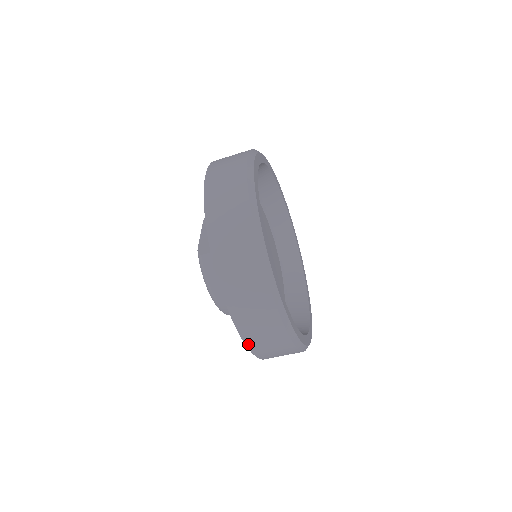
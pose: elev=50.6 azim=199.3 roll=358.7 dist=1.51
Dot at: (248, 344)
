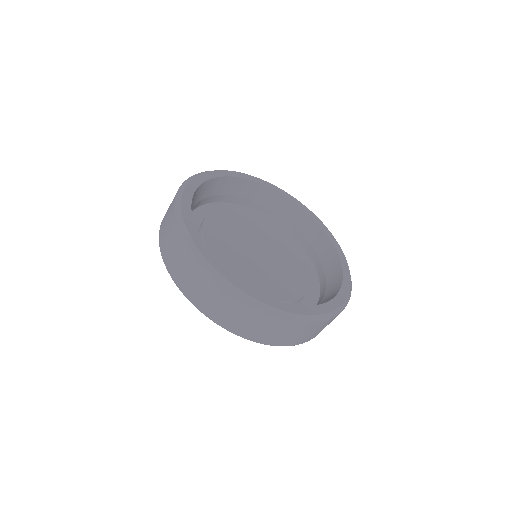
Dot at: (240, 335)
